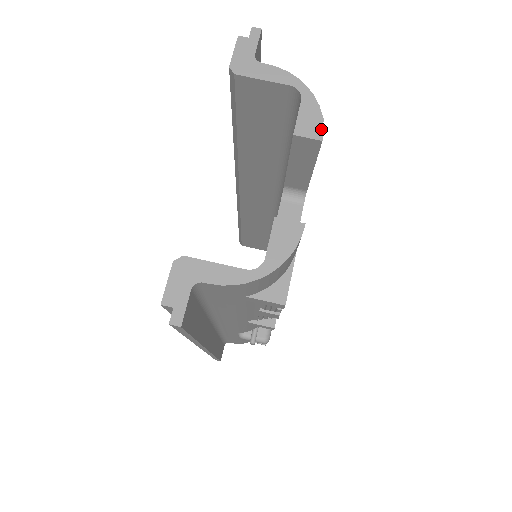
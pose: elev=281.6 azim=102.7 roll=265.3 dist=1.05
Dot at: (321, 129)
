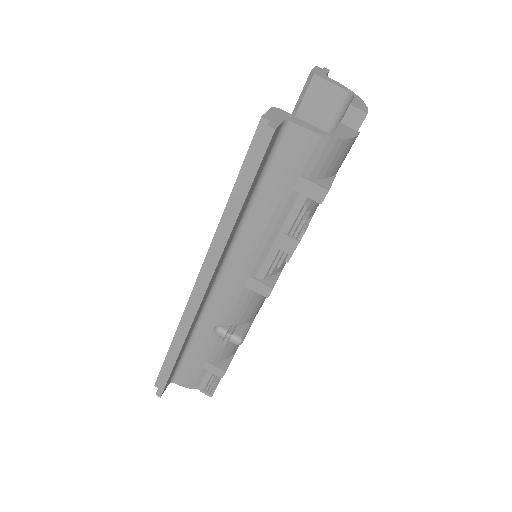
Dot at: (367, 110)
